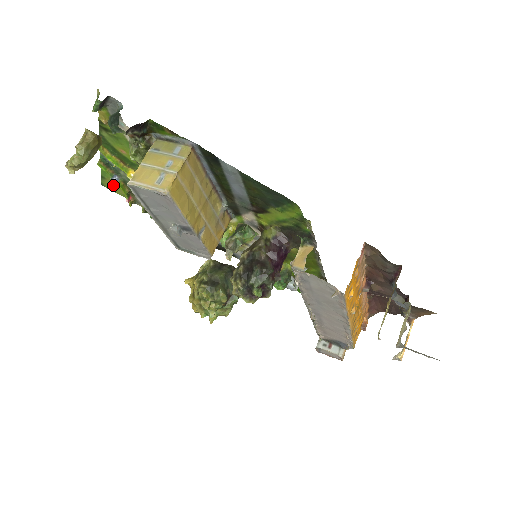
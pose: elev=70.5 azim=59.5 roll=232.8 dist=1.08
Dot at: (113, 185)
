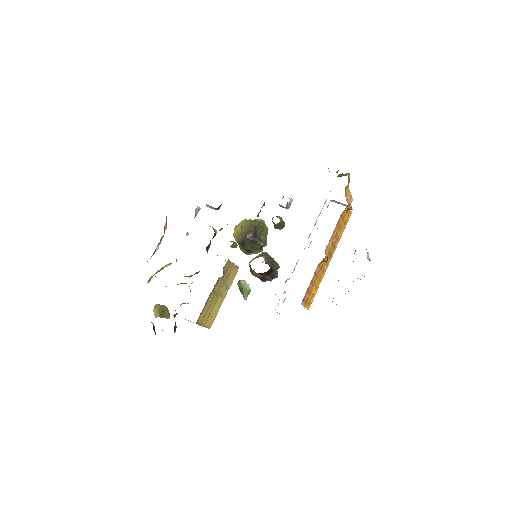
Dot at: occluded
